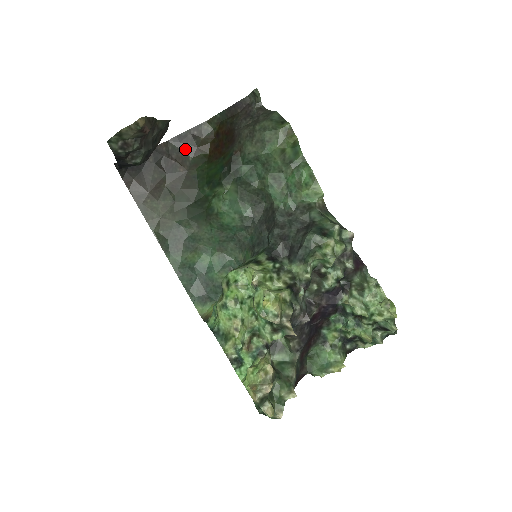
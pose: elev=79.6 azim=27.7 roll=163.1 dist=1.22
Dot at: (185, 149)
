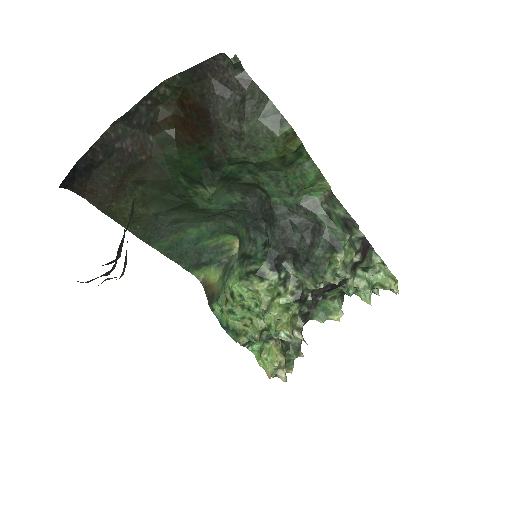
Dot at: (140, 128)
